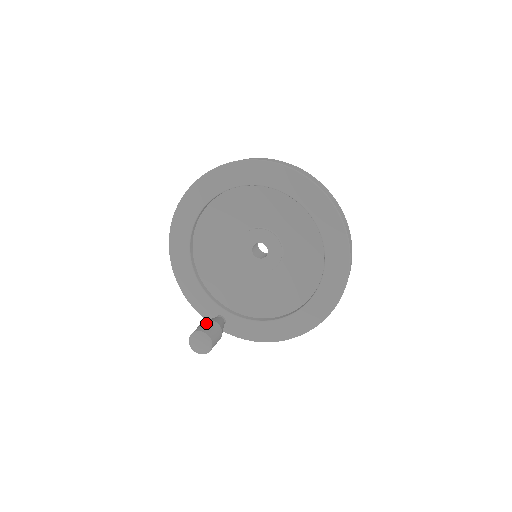
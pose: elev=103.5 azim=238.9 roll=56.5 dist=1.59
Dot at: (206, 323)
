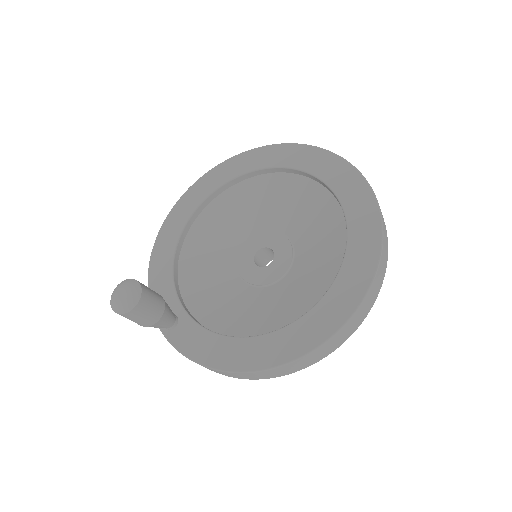
Dot at: occluded
